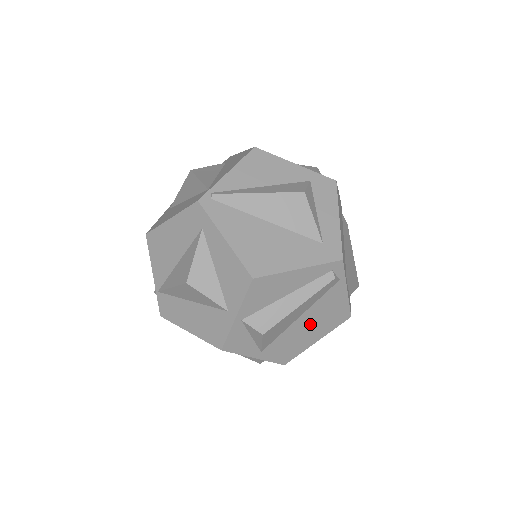
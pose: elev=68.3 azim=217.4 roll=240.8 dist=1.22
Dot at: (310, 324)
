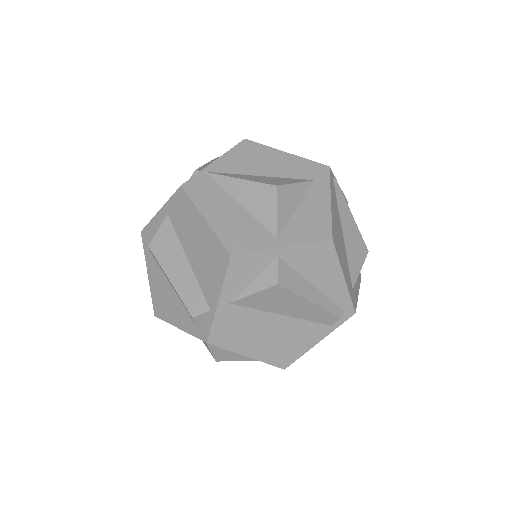
Dot at: (273, 333)
